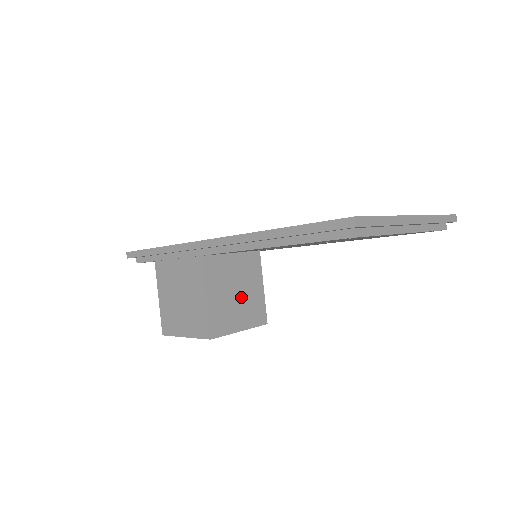
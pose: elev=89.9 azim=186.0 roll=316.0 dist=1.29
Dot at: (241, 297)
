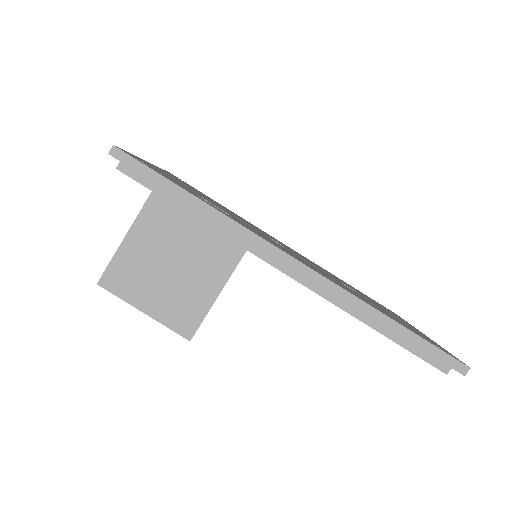
Dot at: occluded
